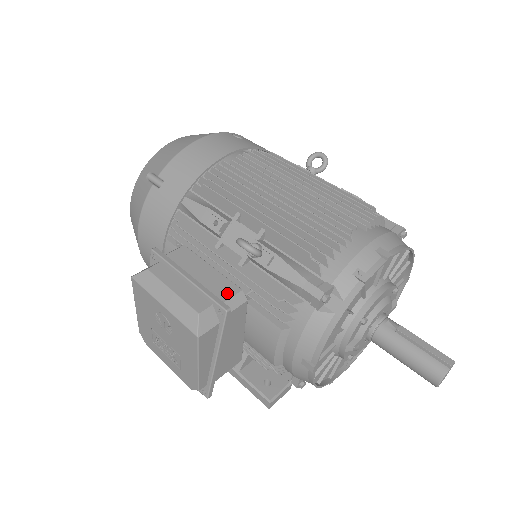
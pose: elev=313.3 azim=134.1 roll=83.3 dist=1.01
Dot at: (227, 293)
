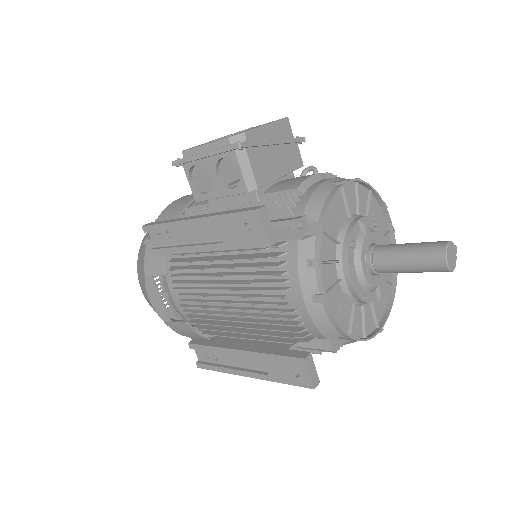
Dot at: occluded
